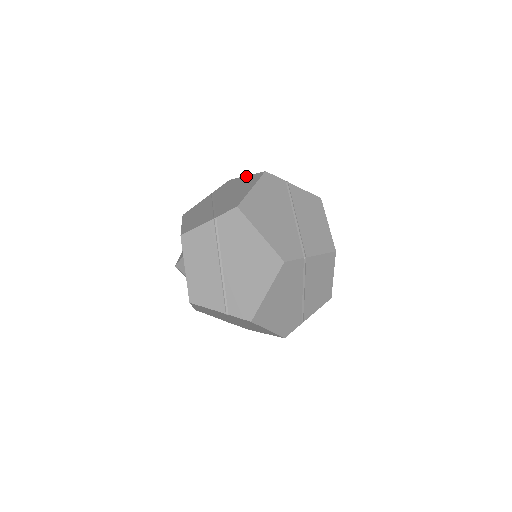
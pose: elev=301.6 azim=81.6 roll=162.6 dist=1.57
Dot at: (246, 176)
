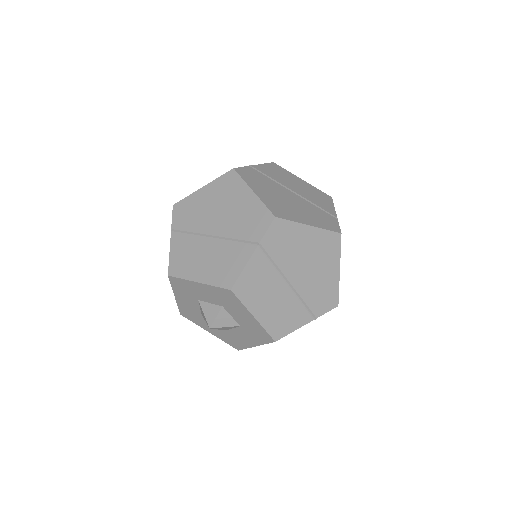
Dot at: occluded
